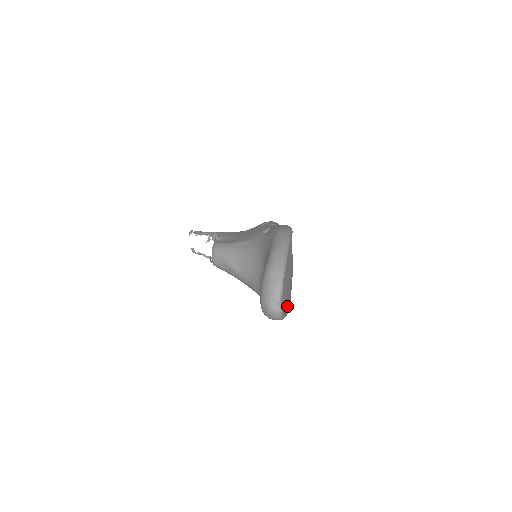
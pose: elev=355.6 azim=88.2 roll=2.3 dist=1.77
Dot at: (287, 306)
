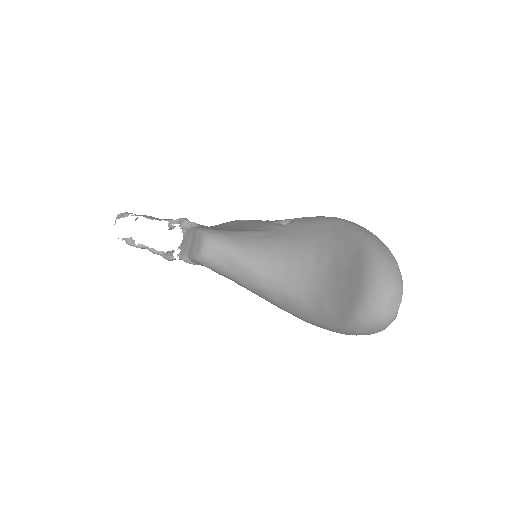
Dot at: occluded
